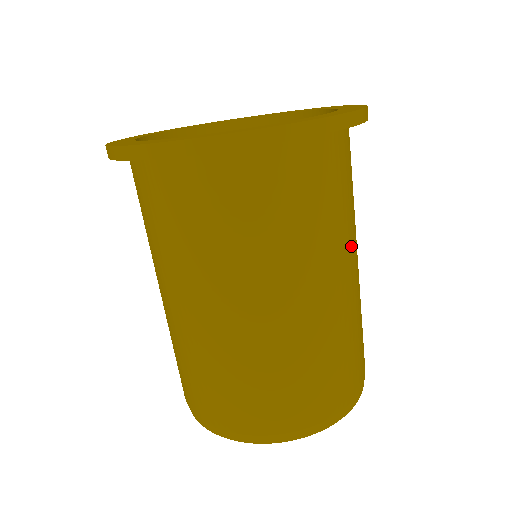
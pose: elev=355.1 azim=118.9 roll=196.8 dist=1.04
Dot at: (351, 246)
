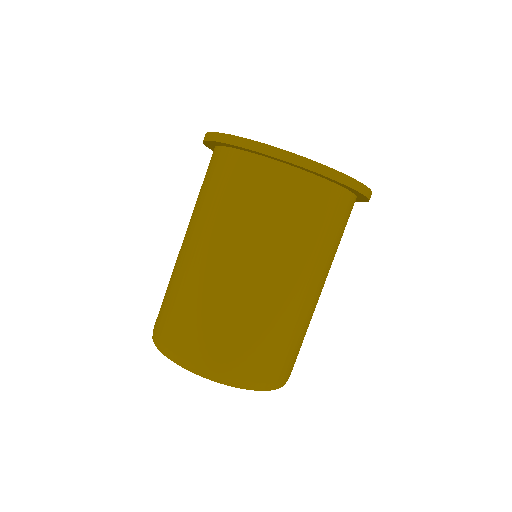
Dot at: occluded
